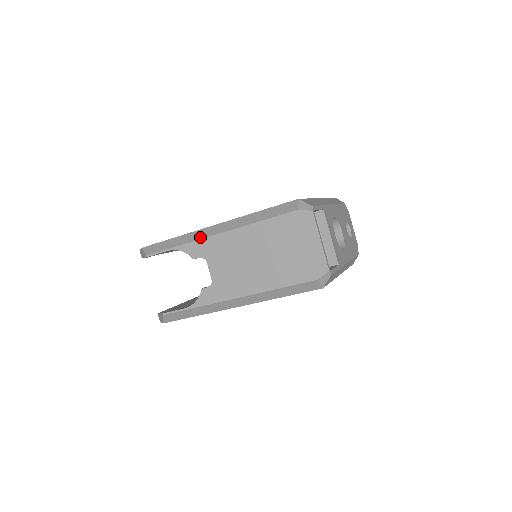
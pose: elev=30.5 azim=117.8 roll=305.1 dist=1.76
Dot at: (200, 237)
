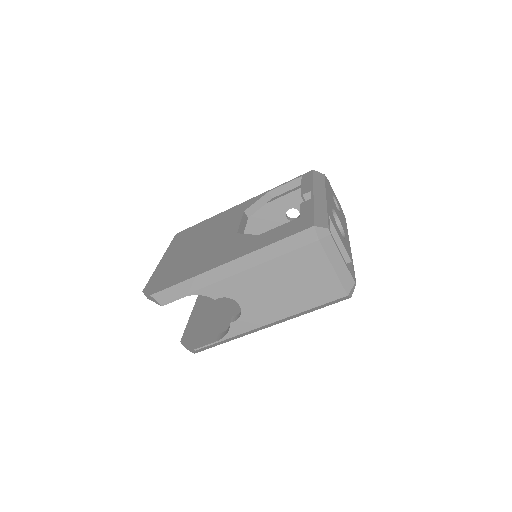
Dot at: (217, 279)
